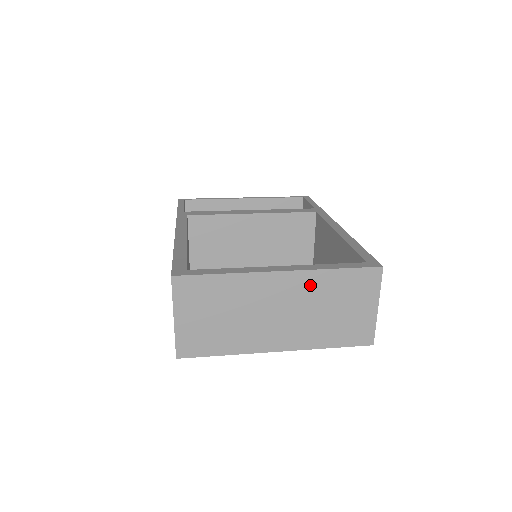
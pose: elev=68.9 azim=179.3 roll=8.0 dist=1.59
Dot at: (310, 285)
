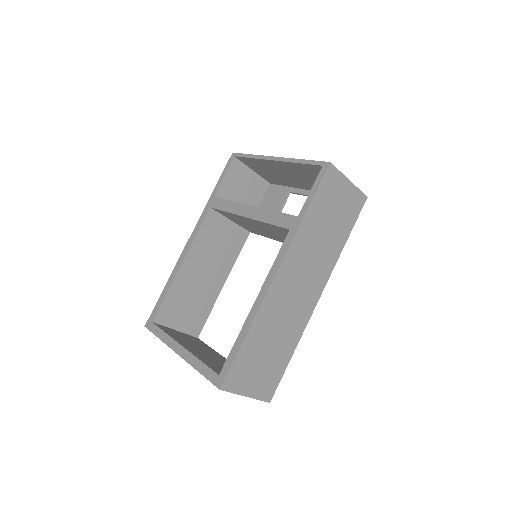
Dot at: occluded
